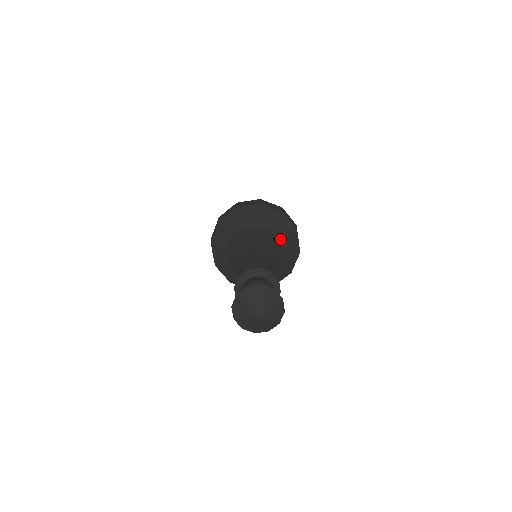
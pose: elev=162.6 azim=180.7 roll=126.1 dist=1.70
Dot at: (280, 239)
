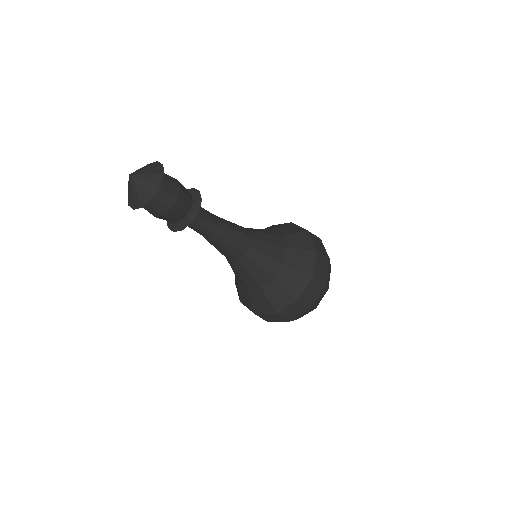
Dot at: (279, 234)
